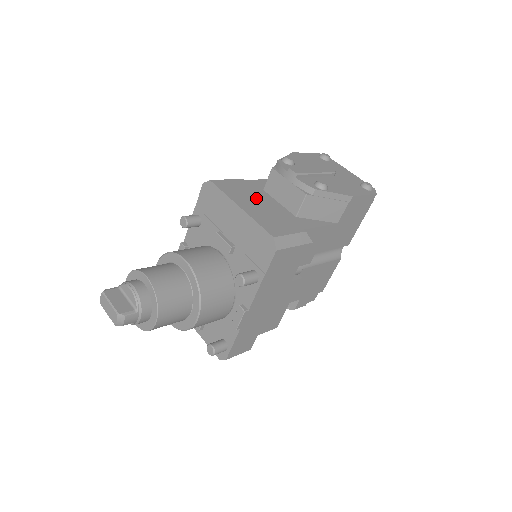
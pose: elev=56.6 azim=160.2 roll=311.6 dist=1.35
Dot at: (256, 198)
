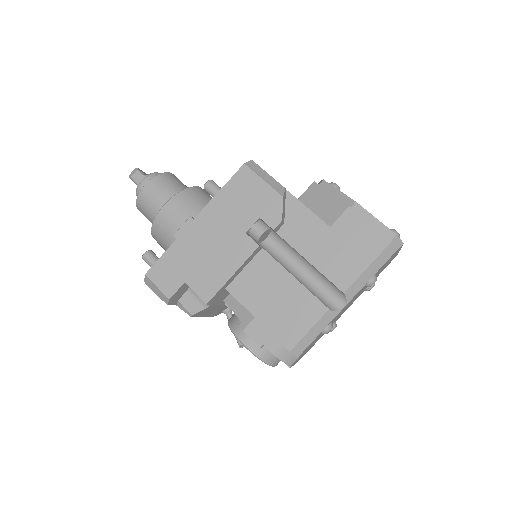
Dot at: occluded
